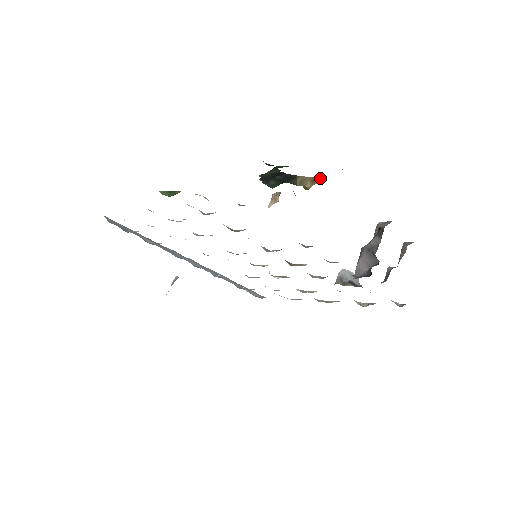
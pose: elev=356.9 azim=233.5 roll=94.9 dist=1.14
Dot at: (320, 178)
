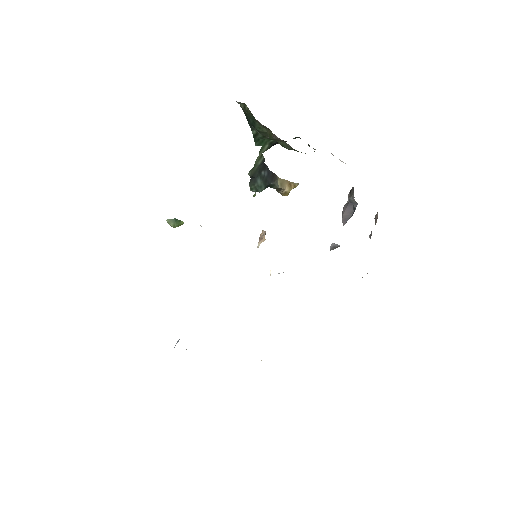
Dot at: (295, 183)
